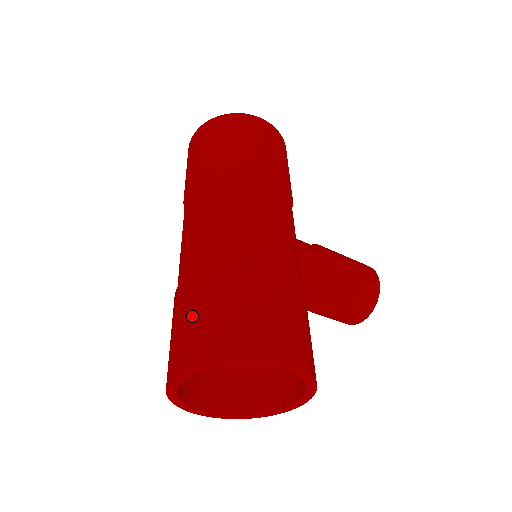
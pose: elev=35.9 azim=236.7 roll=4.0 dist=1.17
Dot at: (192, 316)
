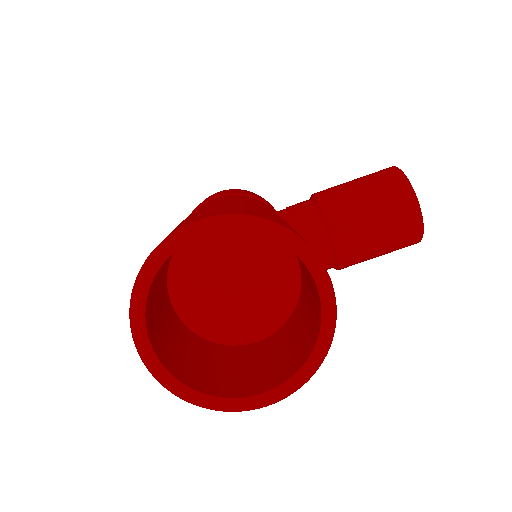
Dot at: occluded
